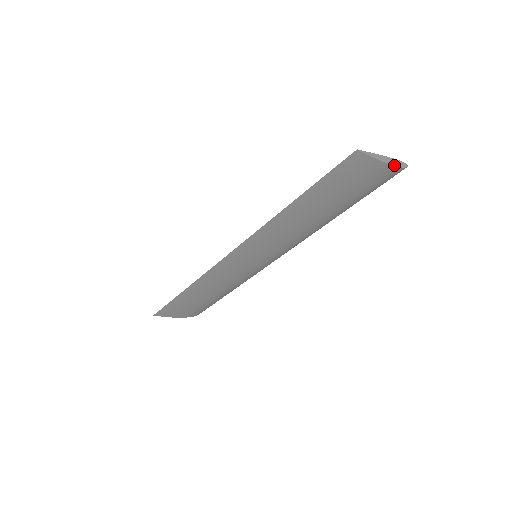
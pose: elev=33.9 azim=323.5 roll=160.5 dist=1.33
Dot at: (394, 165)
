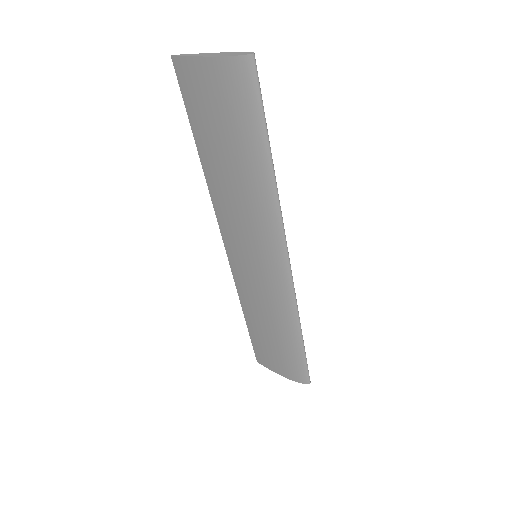
Dot at: (220, 56)
